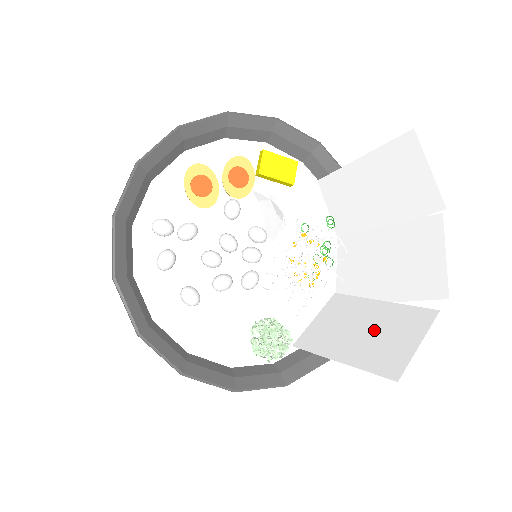
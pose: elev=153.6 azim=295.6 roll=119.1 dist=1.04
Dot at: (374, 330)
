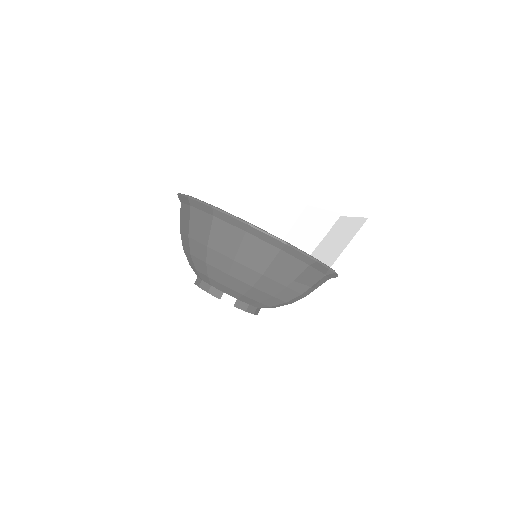
Dot at: occluded
